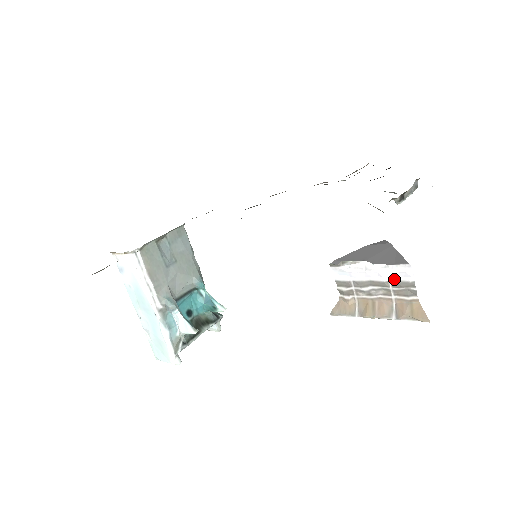
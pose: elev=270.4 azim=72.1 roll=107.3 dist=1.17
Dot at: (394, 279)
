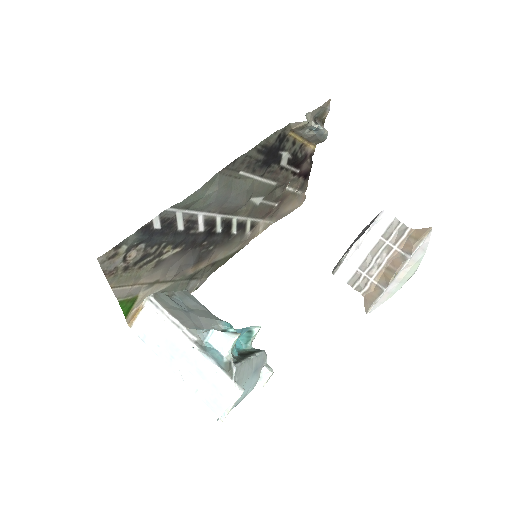
Dot at: (382, 232)
